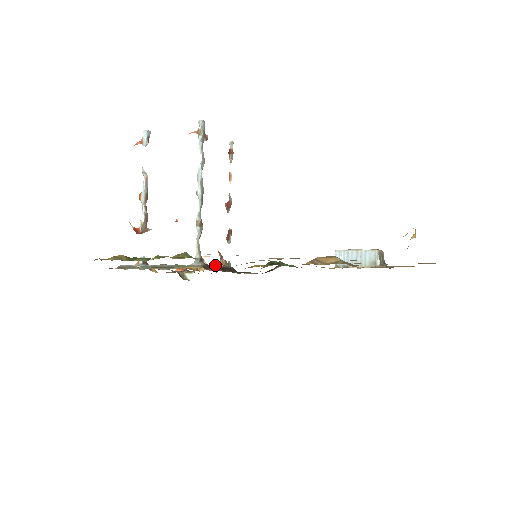
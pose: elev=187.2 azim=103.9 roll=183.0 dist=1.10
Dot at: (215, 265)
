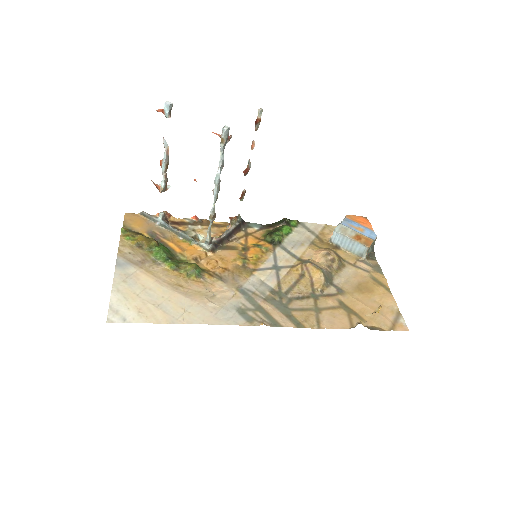
Dot at: (224, 235)
